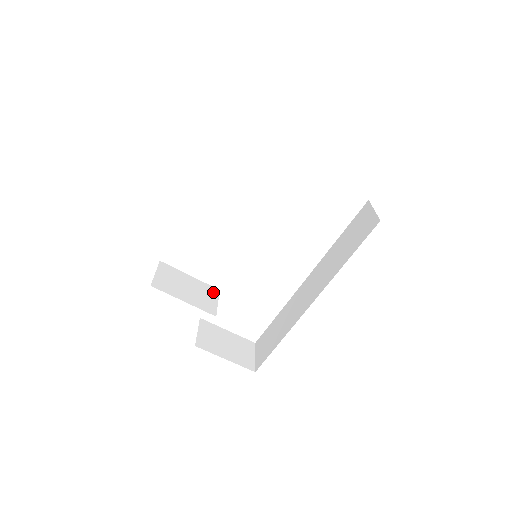
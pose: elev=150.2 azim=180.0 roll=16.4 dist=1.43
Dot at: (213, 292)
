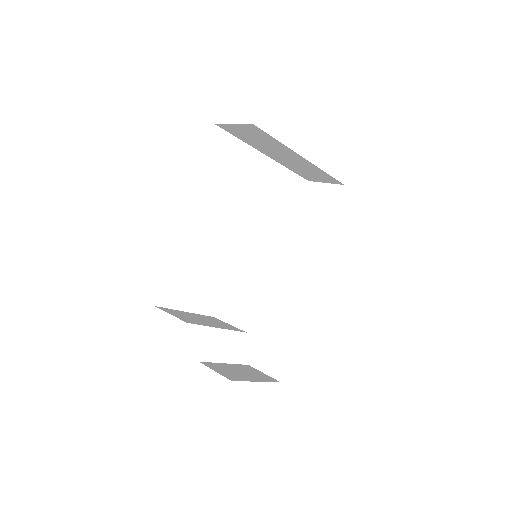
Dot at: (215, 319)
